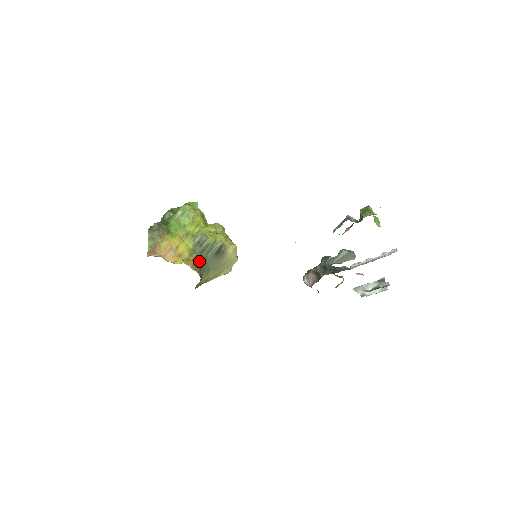
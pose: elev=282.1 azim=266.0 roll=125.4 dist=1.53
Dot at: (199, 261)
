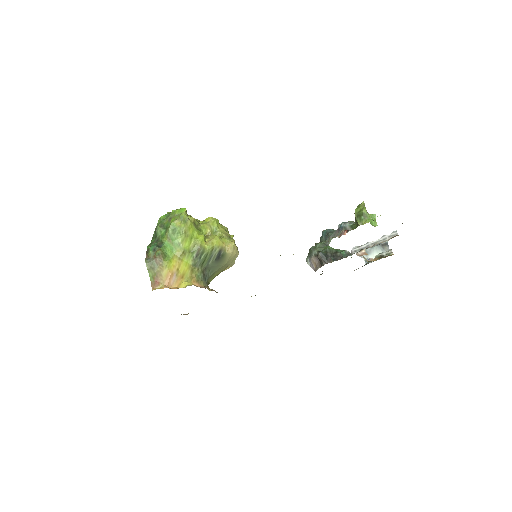
Dot at: (202, 273)
